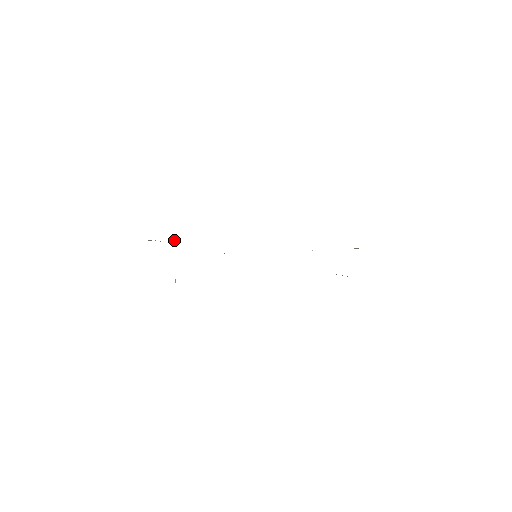
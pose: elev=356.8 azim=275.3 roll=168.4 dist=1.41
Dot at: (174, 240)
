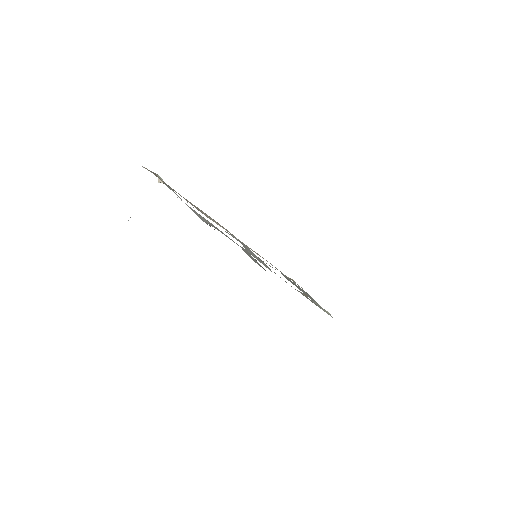
Dot at: (162, 182)
